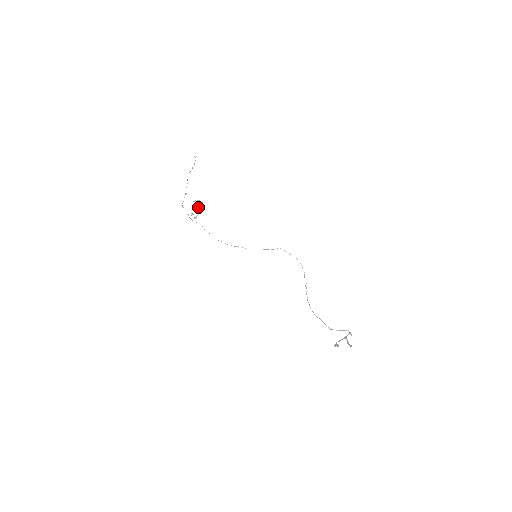
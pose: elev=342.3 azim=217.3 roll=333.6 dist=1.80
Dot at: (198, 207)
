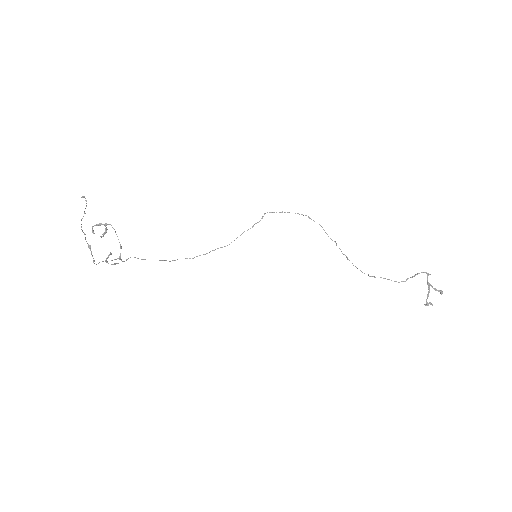
Dot at: (104, 233)
